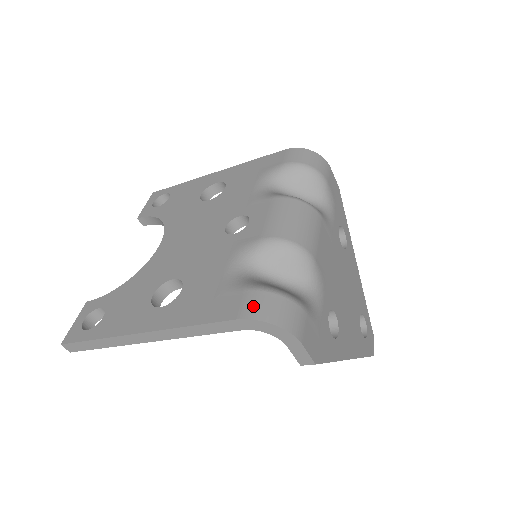
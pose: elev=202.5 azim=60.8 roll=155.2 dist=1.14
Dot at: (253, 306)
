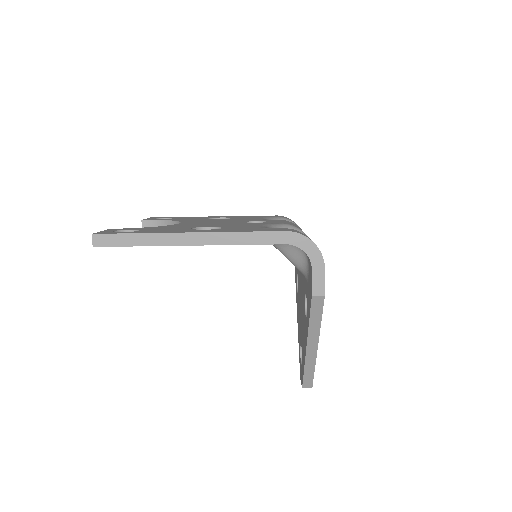
Dot at: (297, 231)
